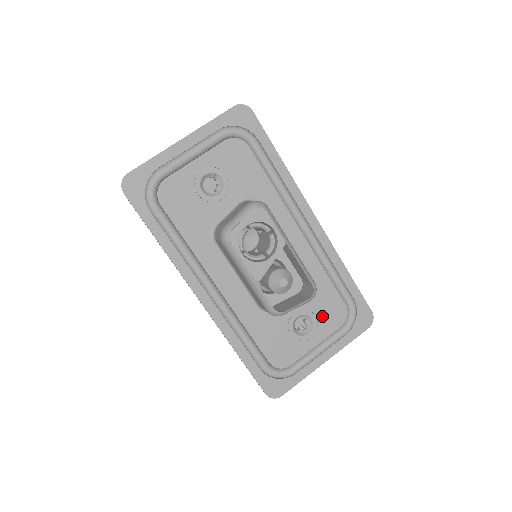
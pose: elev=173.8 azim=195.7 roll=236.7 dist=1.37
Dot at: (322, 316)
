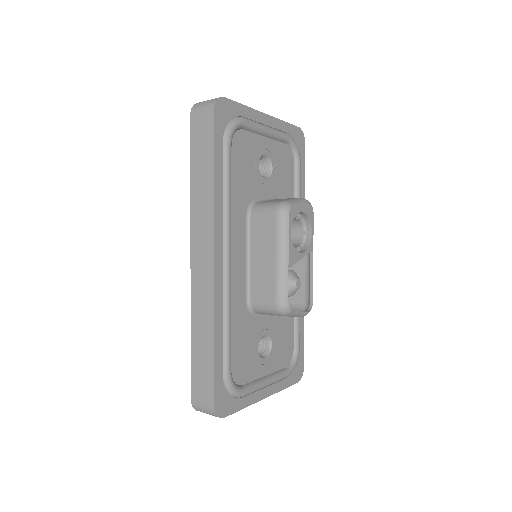
Dot at: (278, 348)
